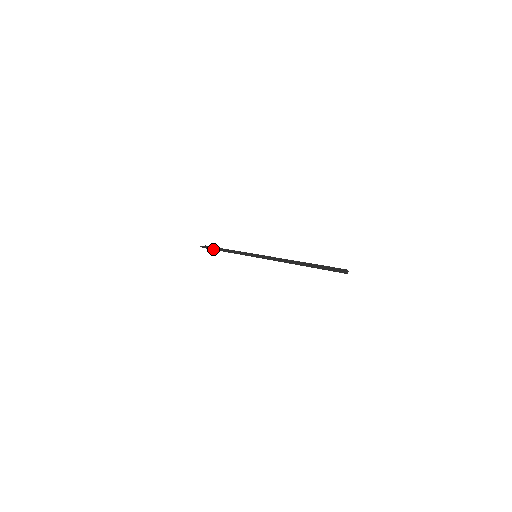
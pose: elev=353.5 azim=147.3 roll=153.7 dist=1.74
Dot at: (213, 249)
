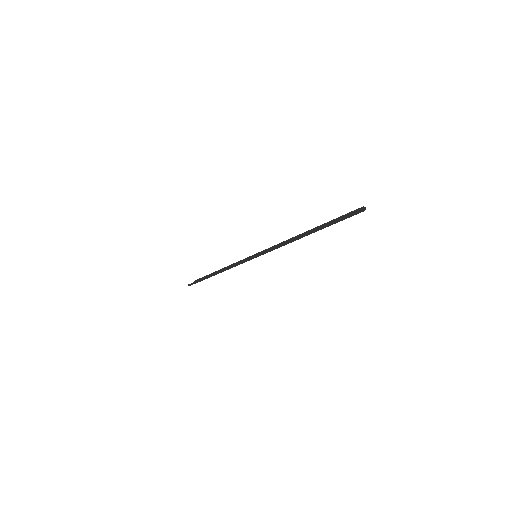
Dot at: (204, 279)
